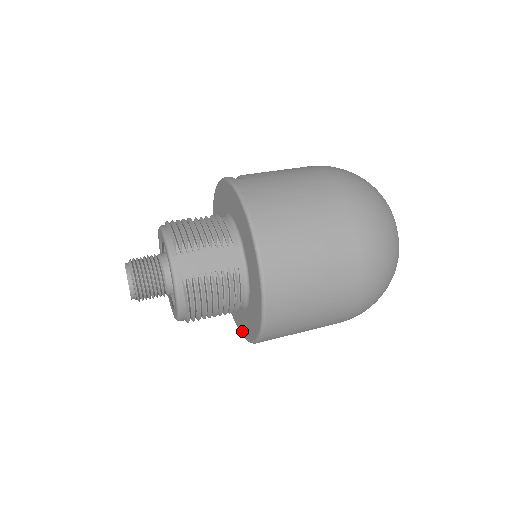
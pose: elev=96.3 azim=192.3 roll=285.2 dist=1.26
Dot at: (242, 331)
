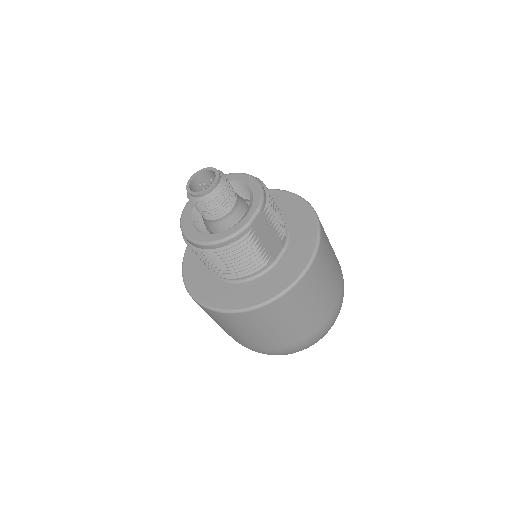
Dot at: (194, 289)
